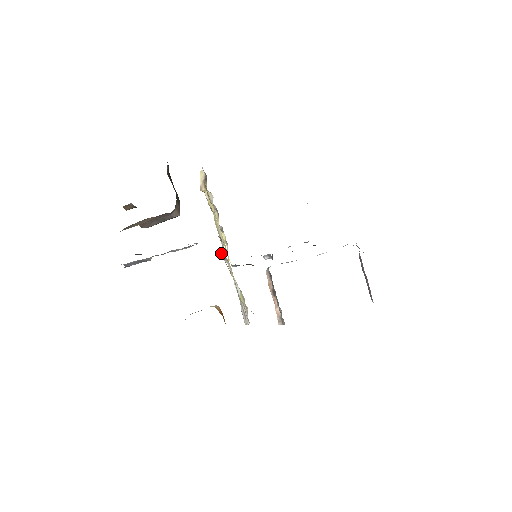
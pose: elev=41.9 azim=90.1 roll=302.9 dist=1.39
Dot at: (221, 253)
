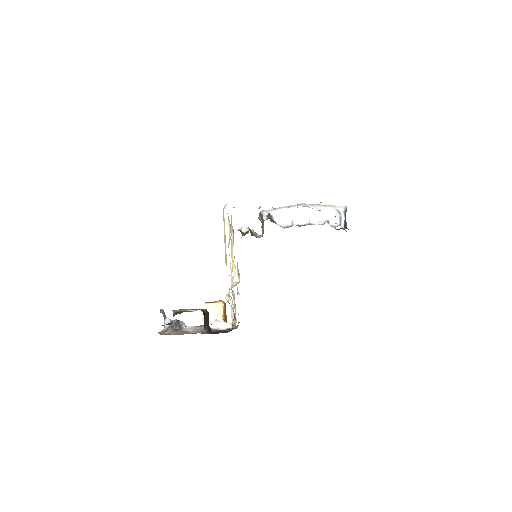
Dot at: occluded
